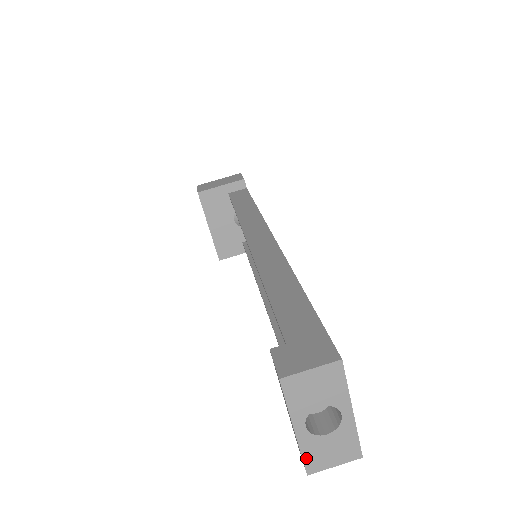
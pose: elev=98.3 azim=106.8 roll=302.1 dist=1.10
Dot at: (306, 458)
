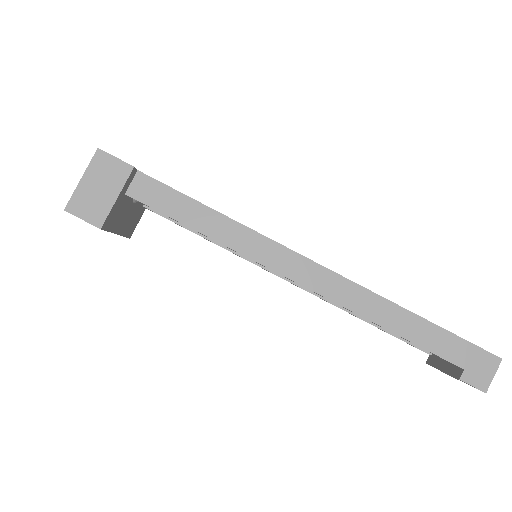
Dot at: occluded
